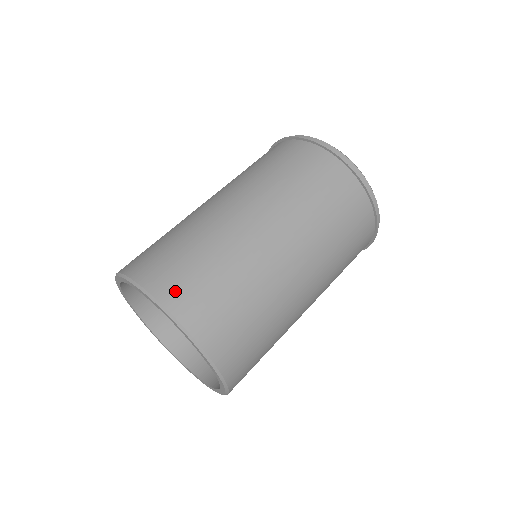
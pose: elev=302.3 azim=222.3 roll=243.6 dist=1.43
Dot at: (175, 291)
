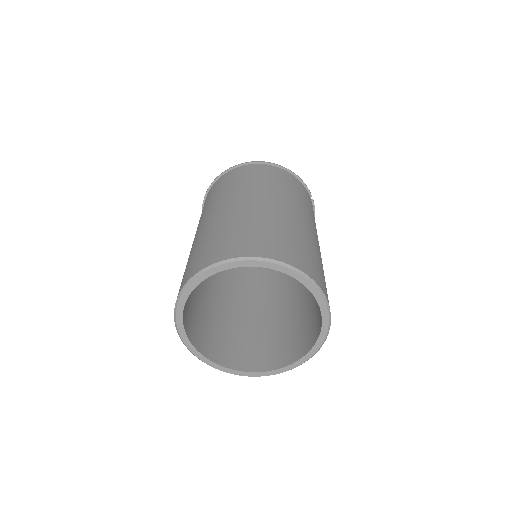
Dot at: (197, 265)
